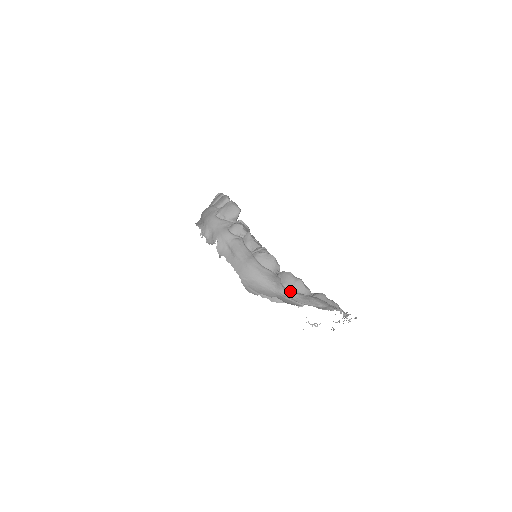
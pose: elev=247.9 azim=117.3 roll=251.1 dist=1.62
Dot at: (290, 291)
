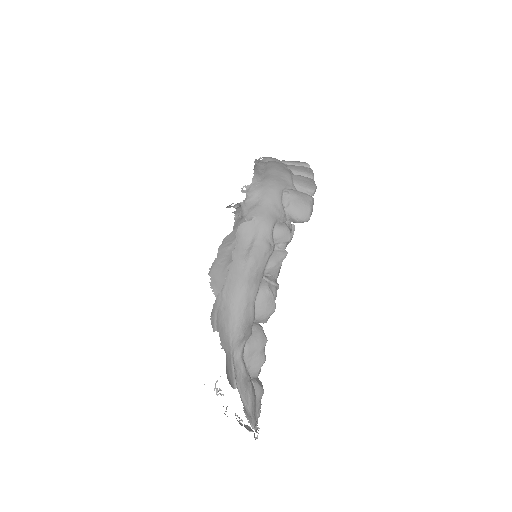
Dot at: (244, 359)
